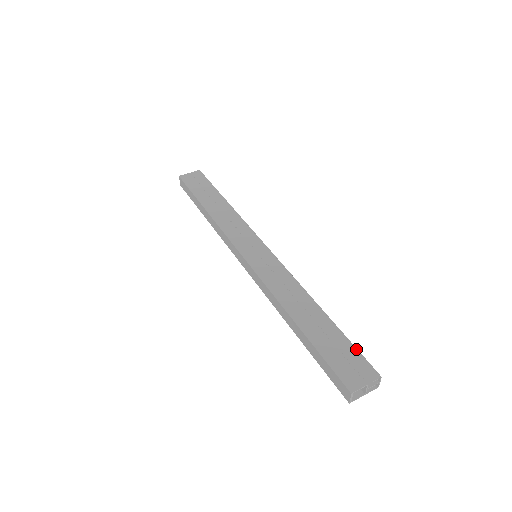
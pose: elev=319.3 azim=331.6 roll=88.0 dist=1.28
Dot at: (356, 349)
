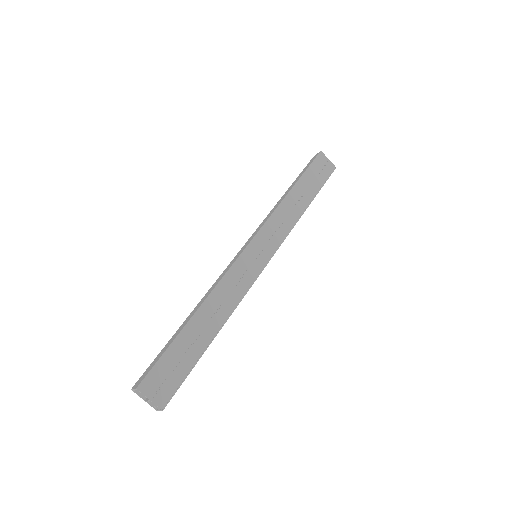
Dot at: (184, 379)
